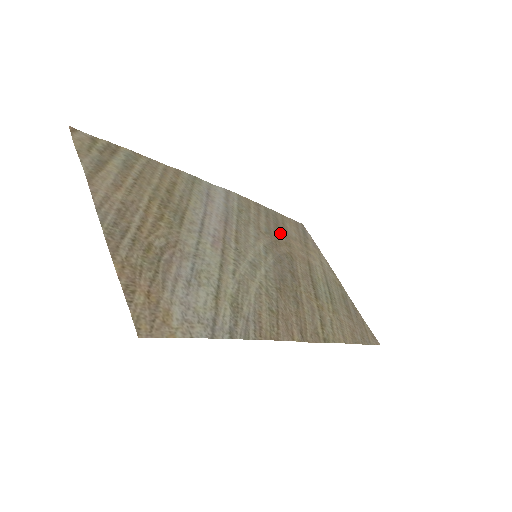
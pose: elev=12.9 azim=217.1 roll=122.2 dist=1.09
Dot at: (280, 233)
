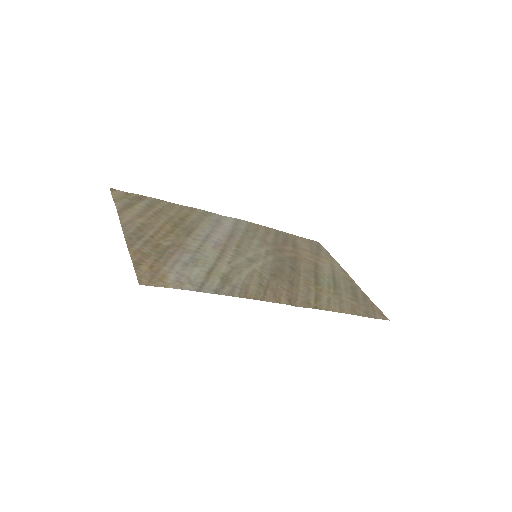
Dot at: (288, 245)
